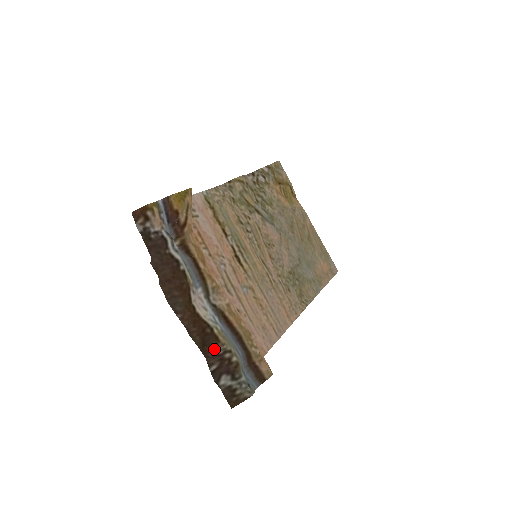
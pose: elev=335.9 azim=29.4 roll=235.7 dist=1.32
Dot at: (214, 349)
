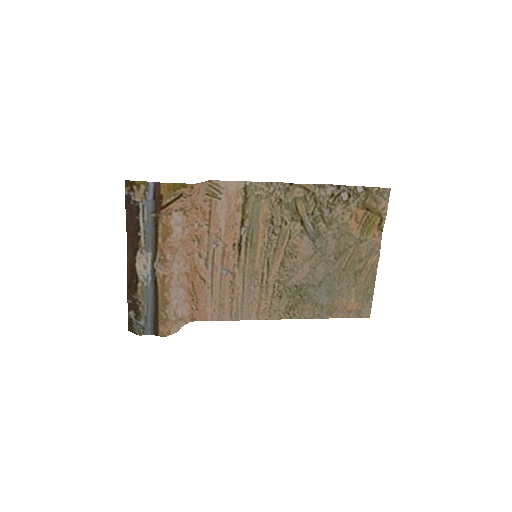
Dot at: (132, 293)
